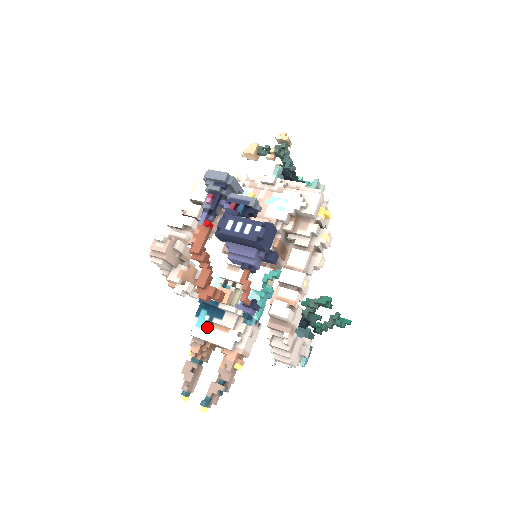
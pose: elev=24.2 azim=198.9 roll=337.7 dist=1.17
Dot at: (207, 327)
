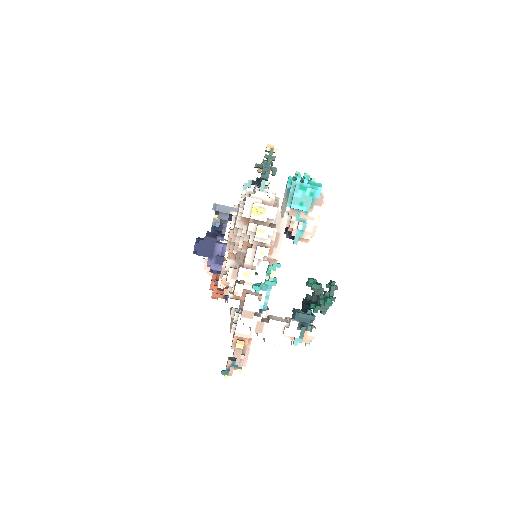
Dot at: occluded
